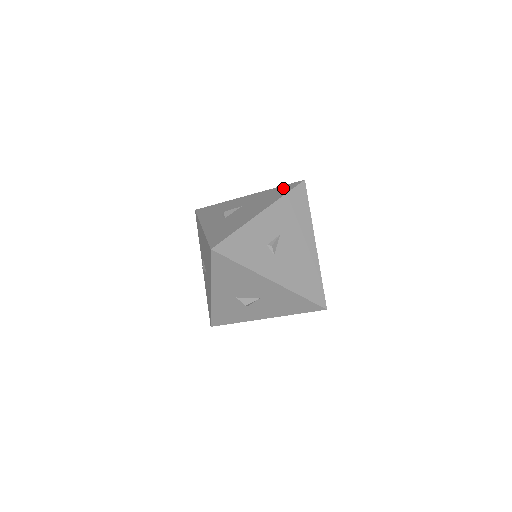
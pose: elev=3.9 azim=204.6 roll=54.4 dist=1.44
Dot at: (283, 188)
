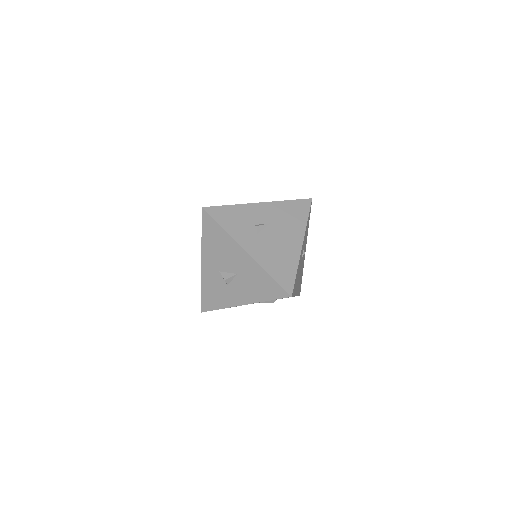
Dot at: occluded
